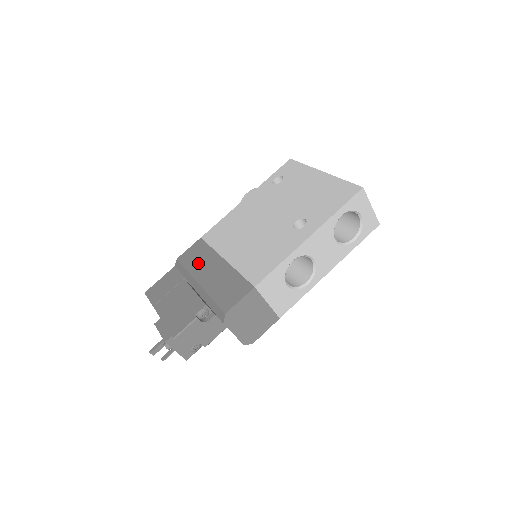
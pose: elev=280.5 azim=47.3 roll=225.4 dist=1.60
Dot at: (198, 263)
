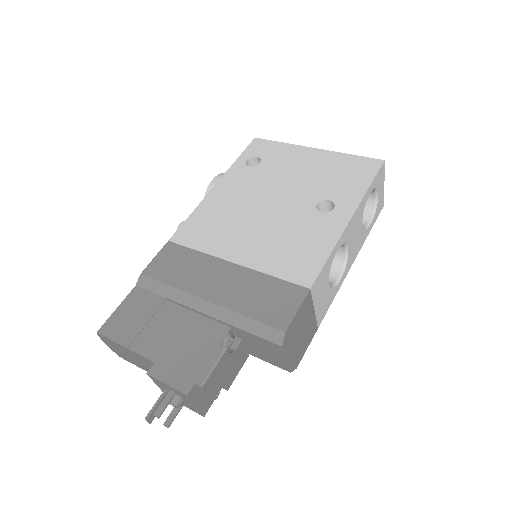
Dot at: (187, 274)
